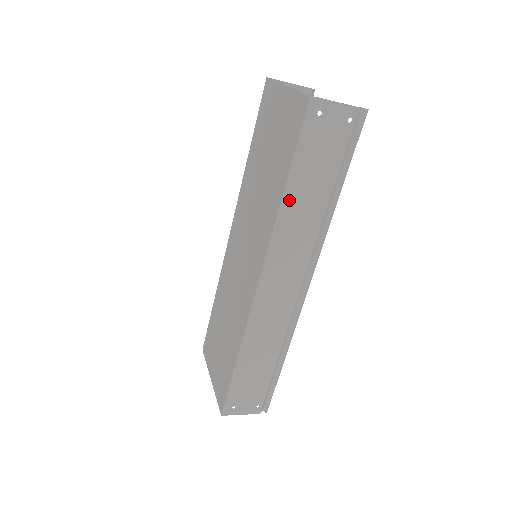
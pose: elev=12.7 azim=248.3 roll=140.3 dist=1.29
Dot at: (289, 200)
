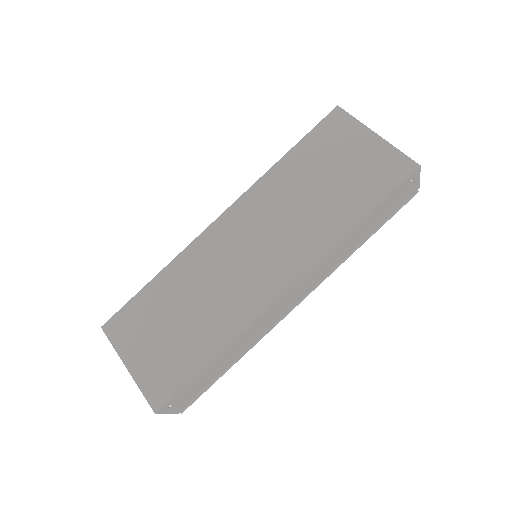
Dot at: (354, 232)
